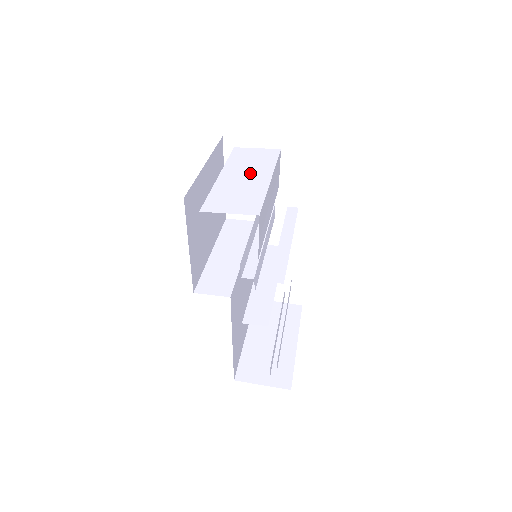
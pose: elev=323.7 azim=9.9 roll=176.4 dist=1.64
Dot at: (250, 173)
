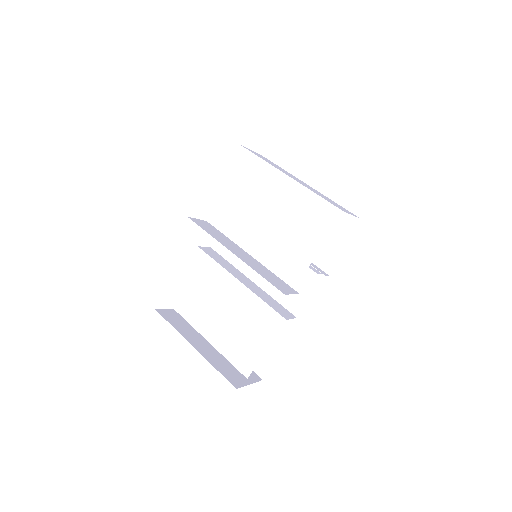
Dot at: (294, 177)
